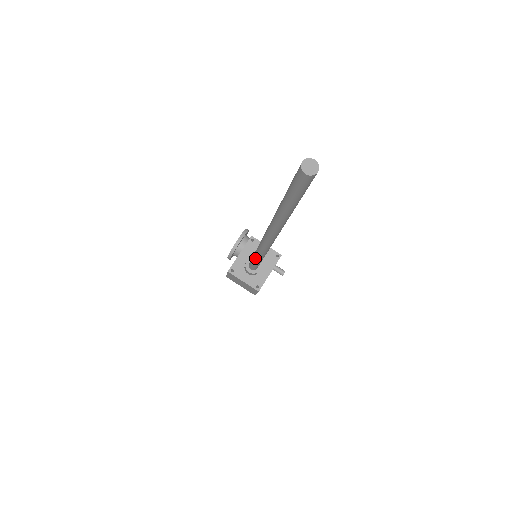
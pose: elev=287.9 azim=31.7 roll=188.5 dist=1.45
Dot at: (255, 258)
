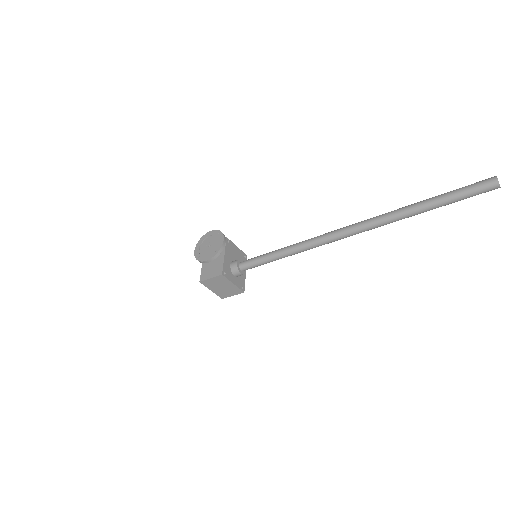
Dot at: (280, 256)
